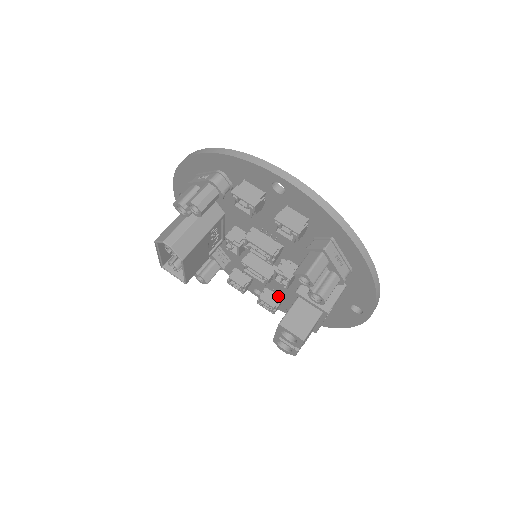
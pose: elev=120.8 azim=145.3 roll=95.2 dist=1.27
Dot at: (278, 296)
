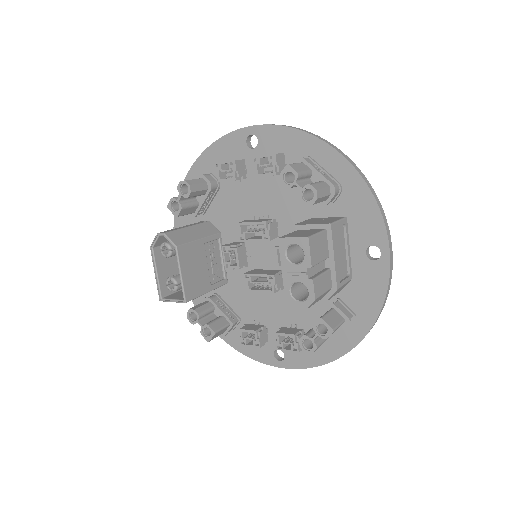
Dot at: (298, 329)
